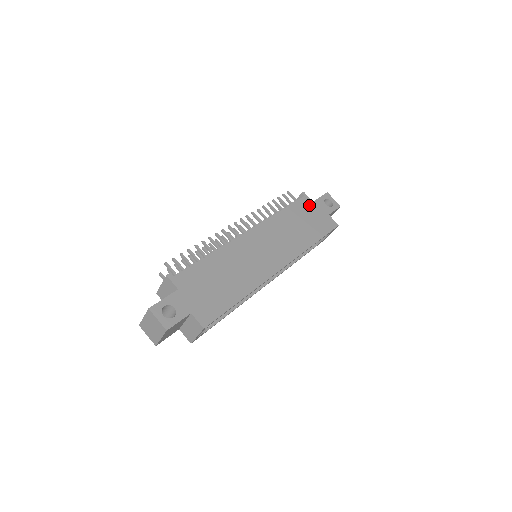
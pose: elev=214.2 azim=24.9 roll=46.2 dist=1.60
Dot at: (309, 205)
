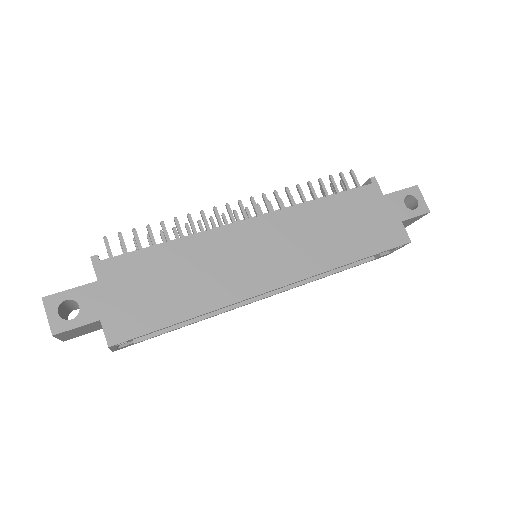
Dot at: (374, 199)
